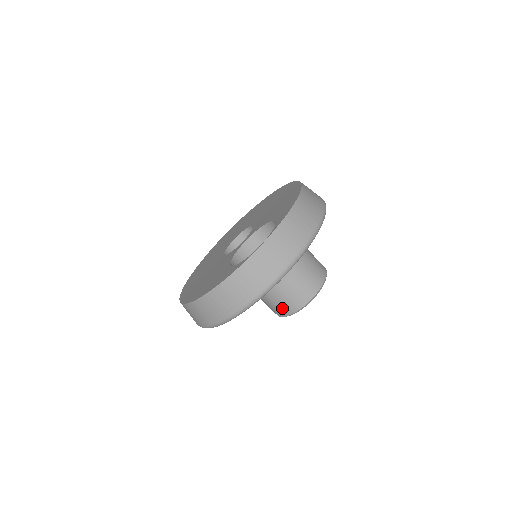
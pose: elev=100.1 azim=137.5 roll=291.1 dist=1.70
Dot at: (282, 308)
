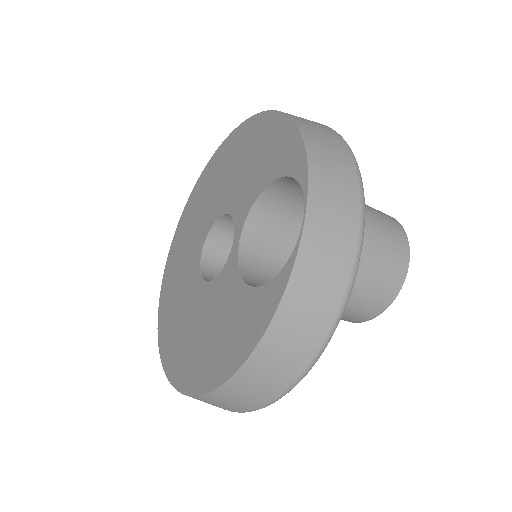
Dot at: (371, 307)
